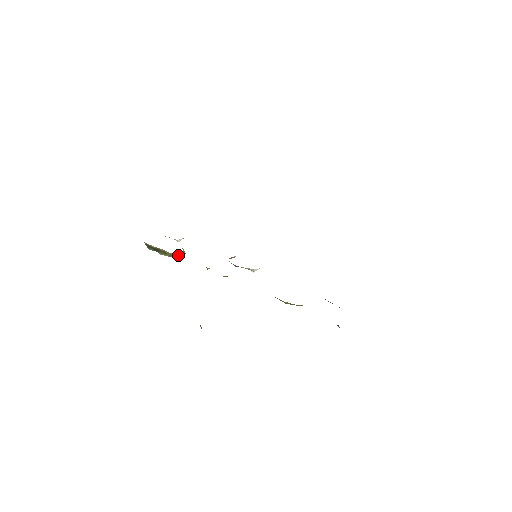
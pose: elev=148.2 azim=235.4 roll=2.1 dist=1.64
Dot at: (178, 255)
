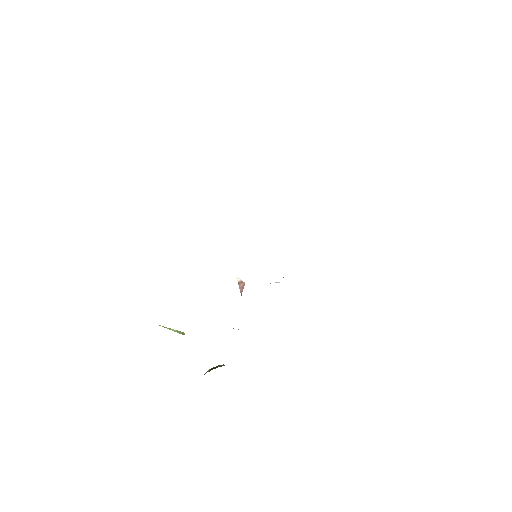
Dot at: occluded
